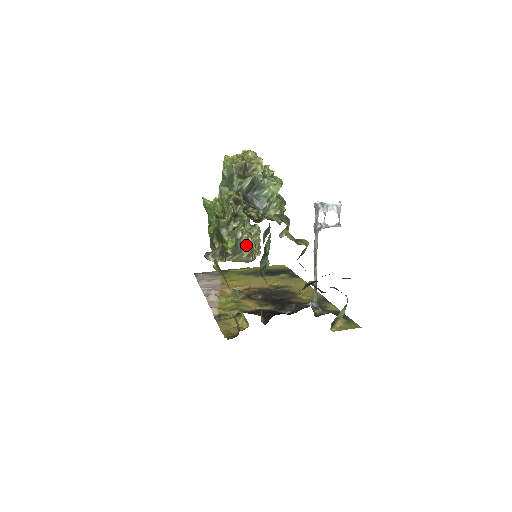
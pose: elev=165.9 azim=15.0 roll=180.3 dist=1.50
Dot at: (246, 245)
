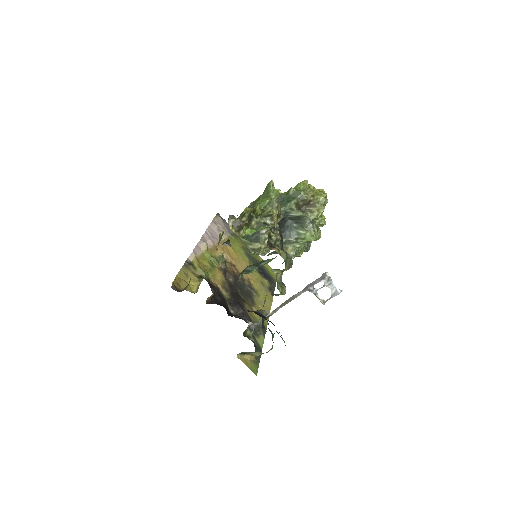
Dot at: (259, 242)
